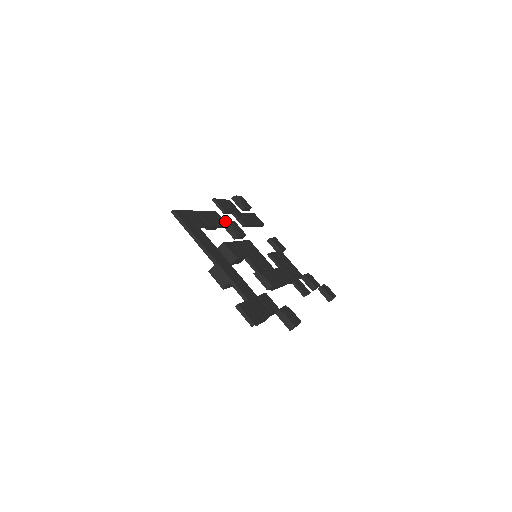
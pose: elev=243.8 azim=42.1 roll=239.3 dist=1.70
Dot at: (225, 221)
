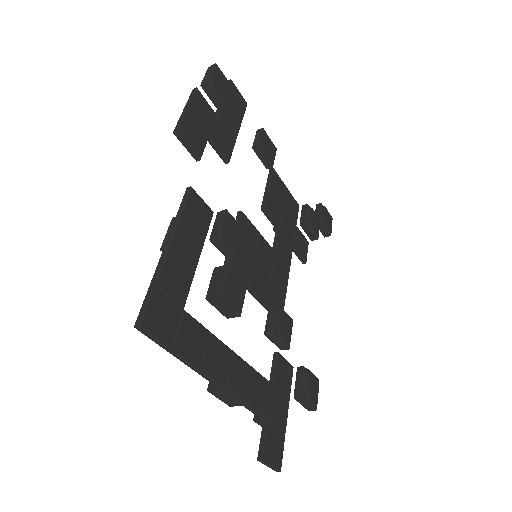
Dot at: (217, 235)
